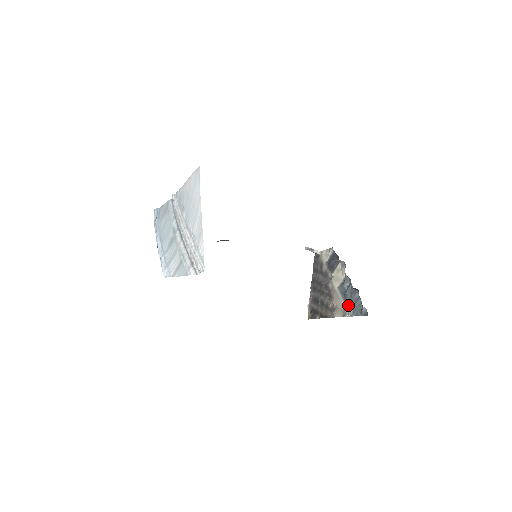
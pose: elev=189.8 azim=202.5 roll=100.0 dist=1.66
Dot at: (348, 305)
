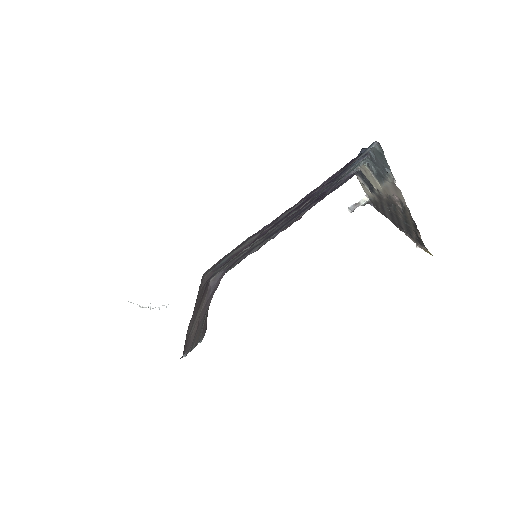
Dot at: (385, 174)
